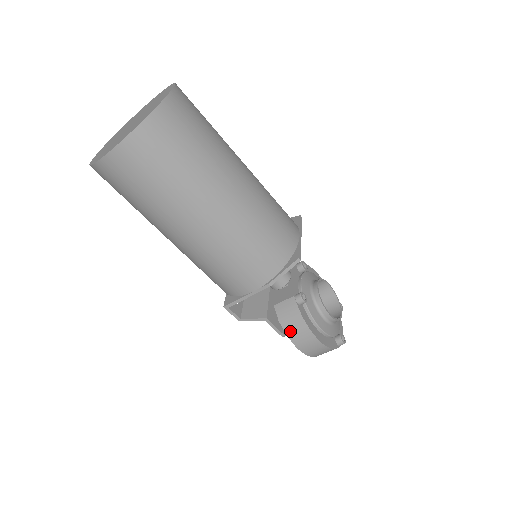
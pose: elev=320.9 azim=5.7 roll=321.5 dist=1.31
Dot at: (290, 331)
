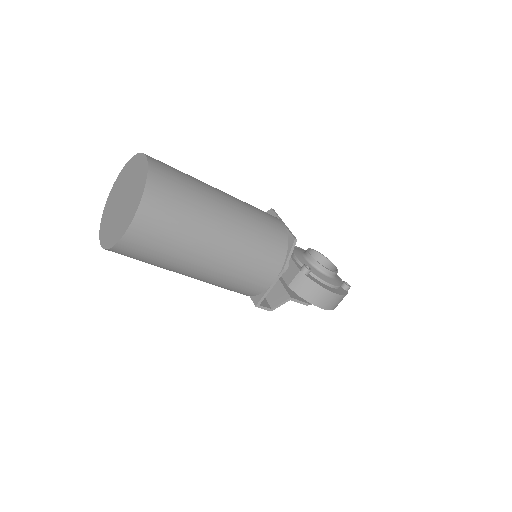
Dot at: (311, 298)
